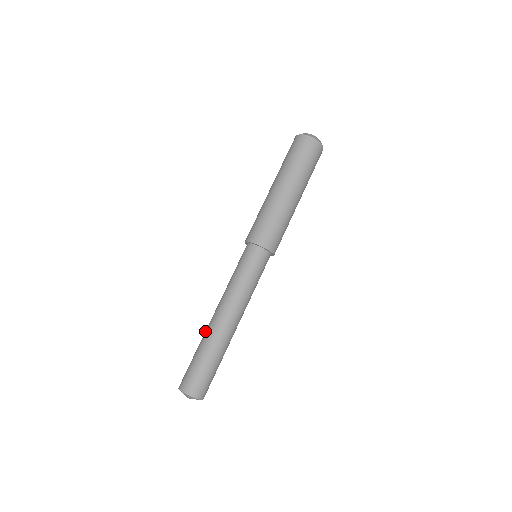
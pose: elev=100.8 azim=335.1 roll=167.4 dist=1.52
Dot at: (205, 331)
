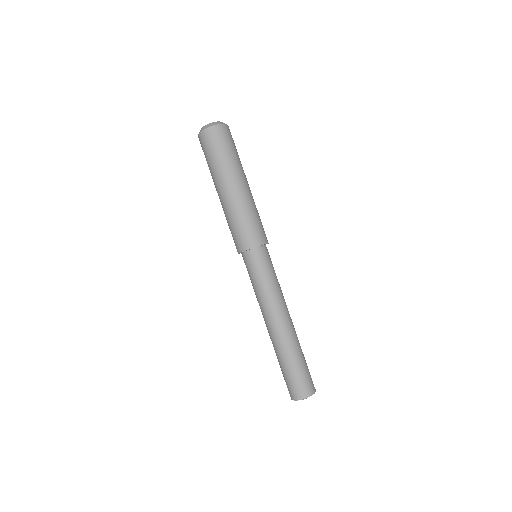
Dot at: occluded
